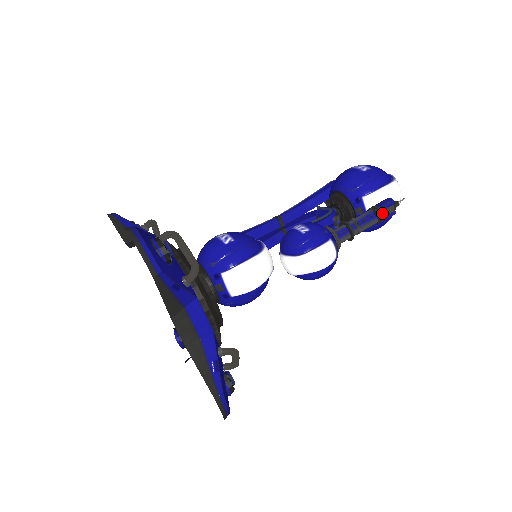
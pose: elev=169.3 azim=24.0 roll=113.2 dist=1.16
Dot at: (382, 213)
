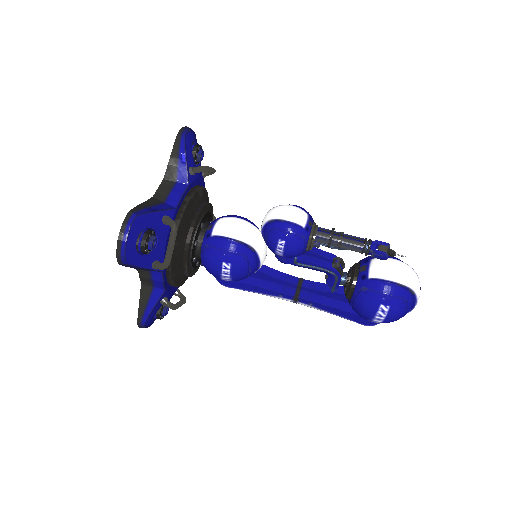
Dot at: (371, 241)
